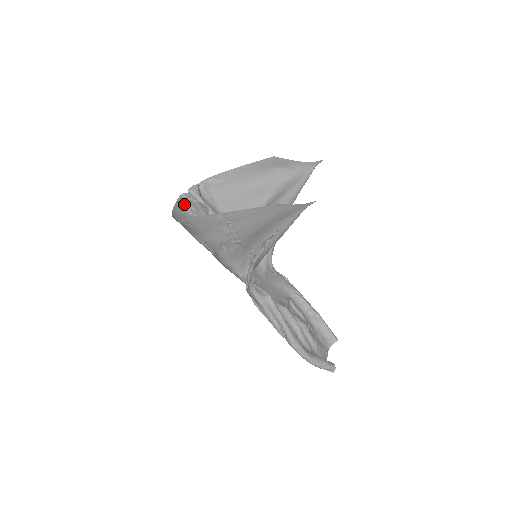
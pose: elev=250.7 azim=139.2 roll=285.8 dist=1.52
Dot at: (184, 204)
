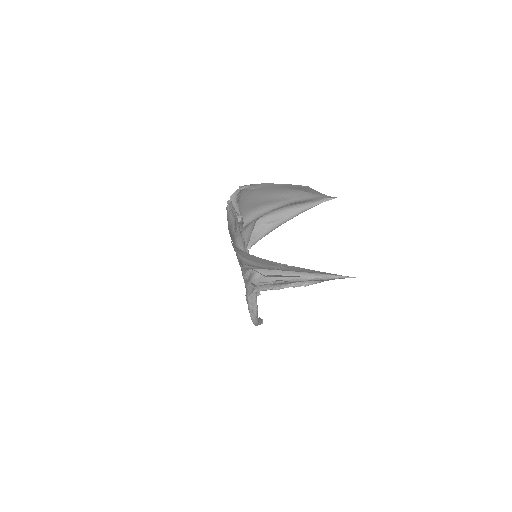
Dot at: (230, 218)
